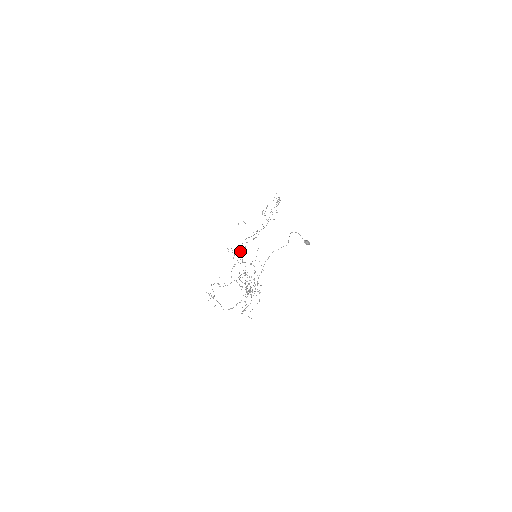
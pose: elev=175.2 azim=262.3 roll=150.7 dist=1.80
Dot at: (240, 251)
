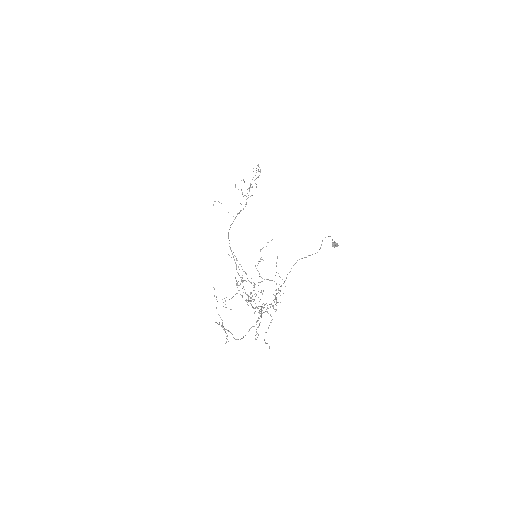
Dot at: occluded
